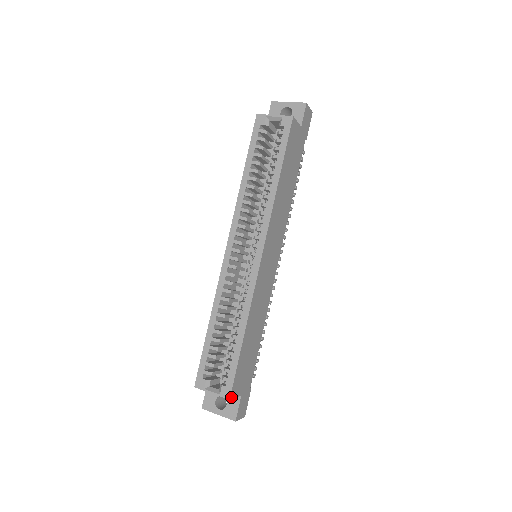
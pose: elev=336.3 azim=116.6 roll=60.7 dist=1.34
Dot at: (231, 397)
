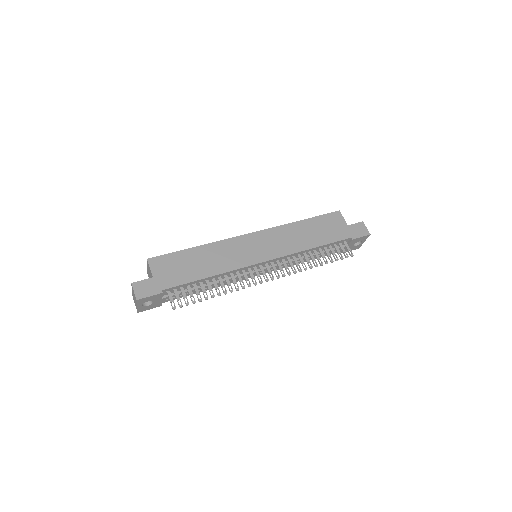
Dot at: (149, 260)
